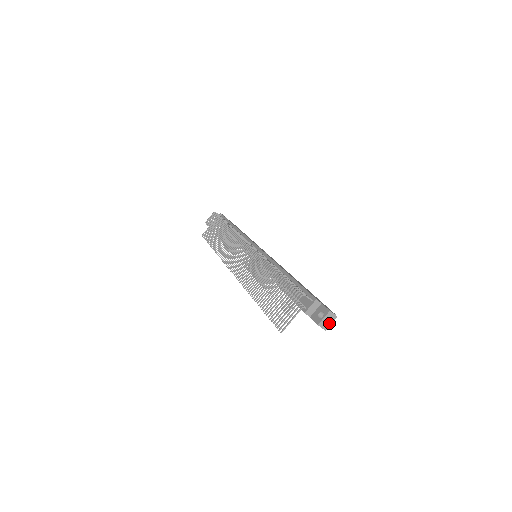
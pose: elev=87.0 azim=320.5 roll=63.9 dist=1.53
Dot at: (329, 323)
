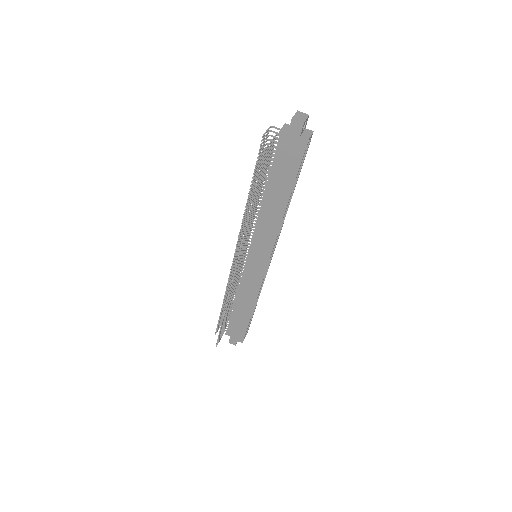
Dot at: (303, 118)
